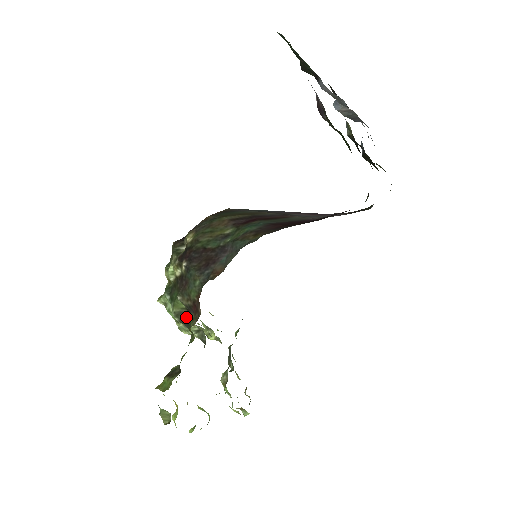
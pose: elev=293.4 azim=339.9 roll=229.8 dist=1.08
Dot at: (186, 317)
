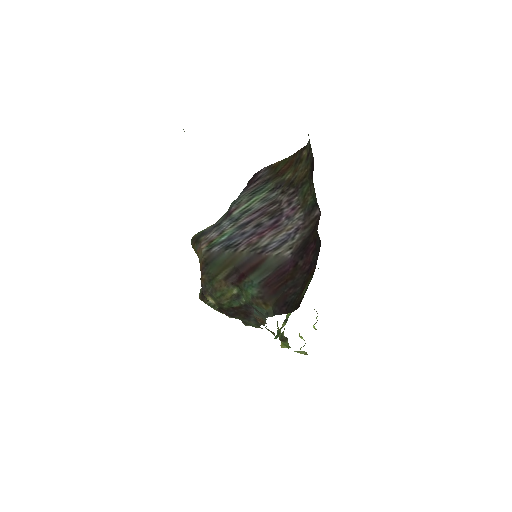
Dot at: occluded
